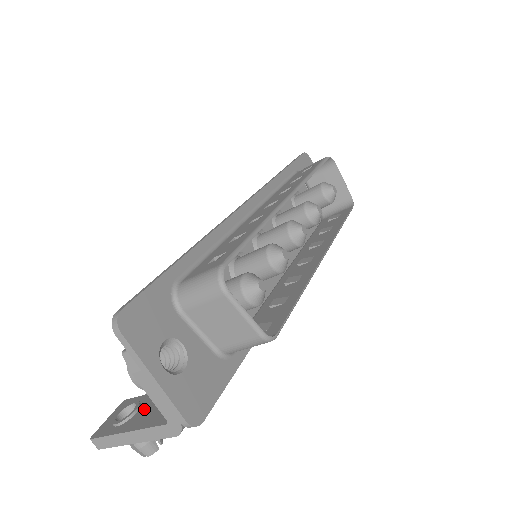
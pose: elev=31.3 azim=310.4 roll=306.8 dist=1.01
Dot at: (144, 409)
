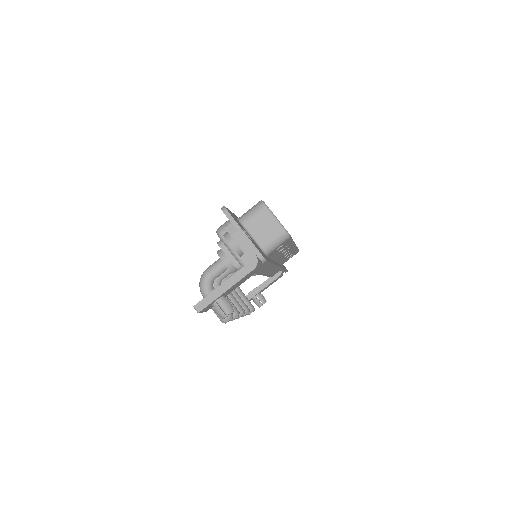
Dot at: occluded
